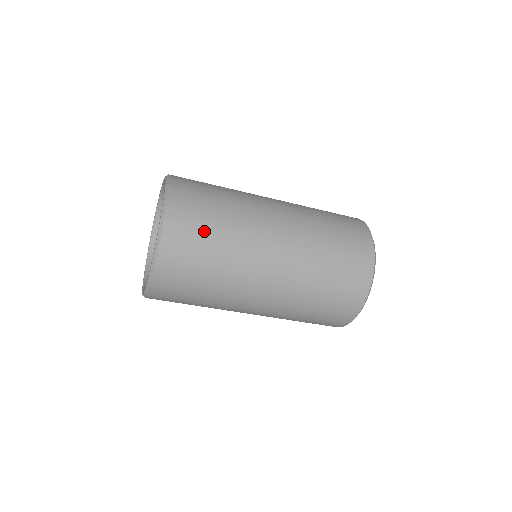
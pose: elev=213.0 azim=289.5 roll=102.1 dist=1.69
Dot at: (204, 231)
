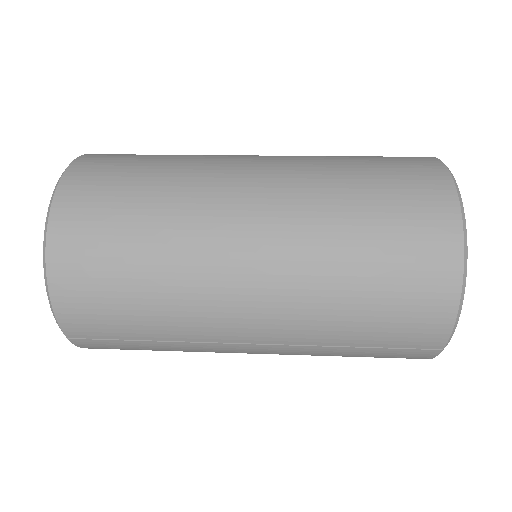
Dot at: (115, 250)
